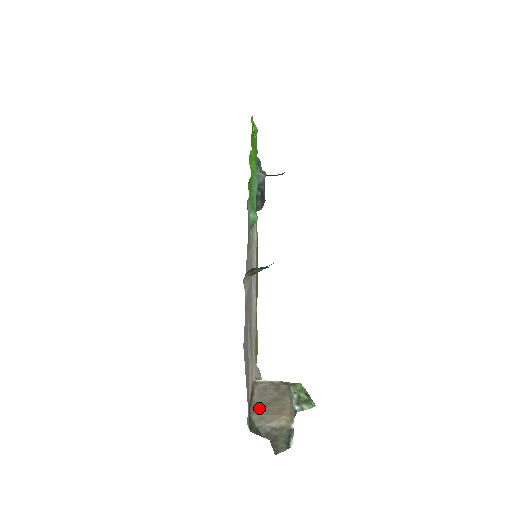
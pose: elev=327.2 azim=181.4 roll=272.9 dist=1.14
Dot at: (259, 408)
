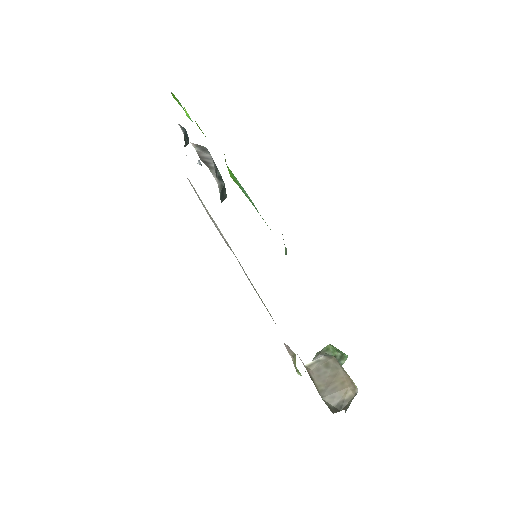
Dot at: (325, 390)
